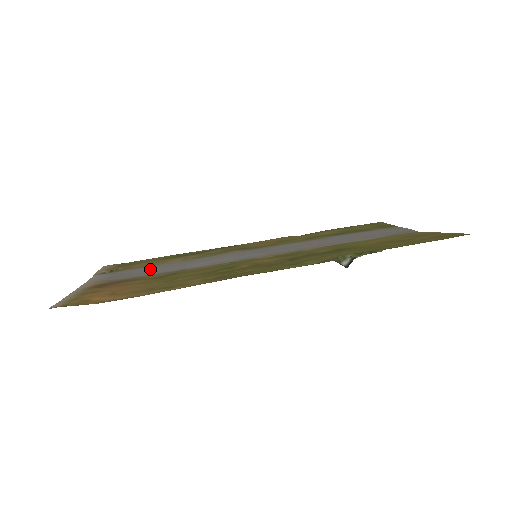
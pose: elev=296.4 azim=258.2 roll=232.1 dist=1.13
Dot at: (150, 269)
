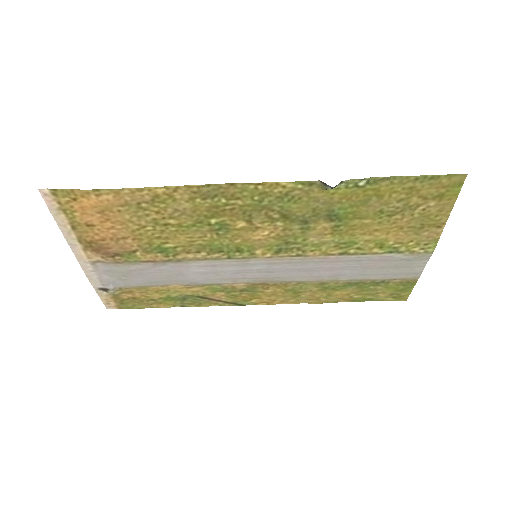
Dot at: (149, 277)
